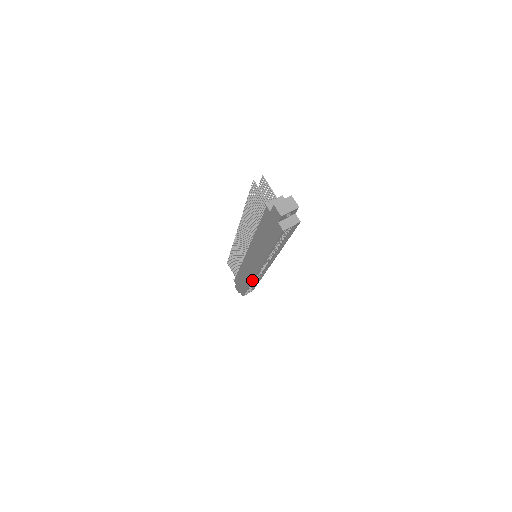
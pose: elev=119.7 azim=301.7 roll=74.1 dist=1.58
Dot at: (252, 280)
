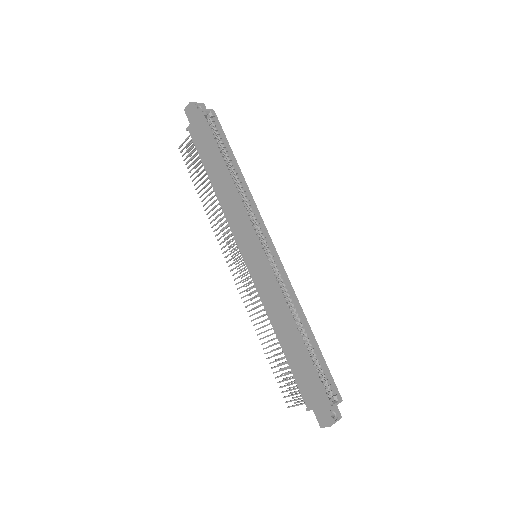
Dot at: (279, 292)
